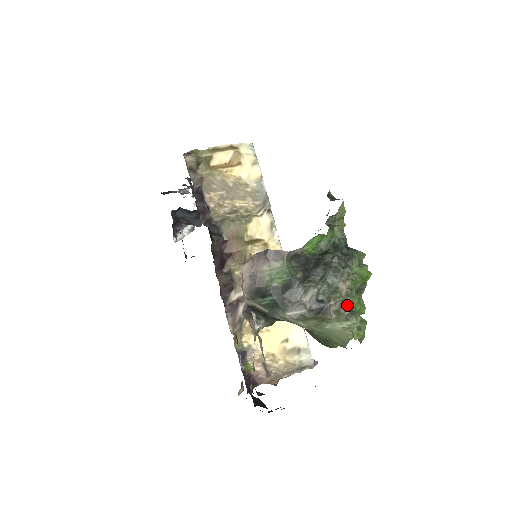
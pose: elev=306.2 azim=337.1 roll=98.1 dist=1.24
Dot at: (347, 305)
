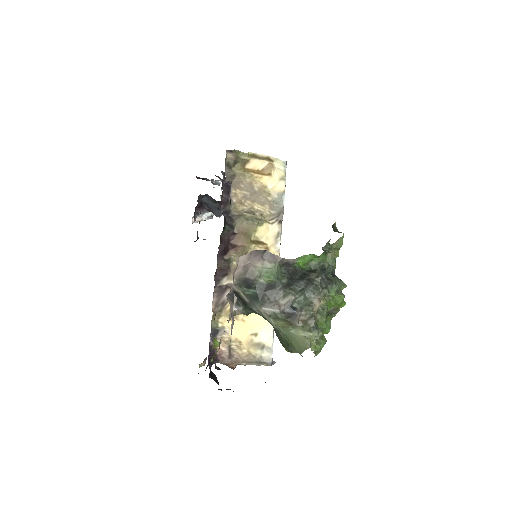
Dot at: (315, 320)
